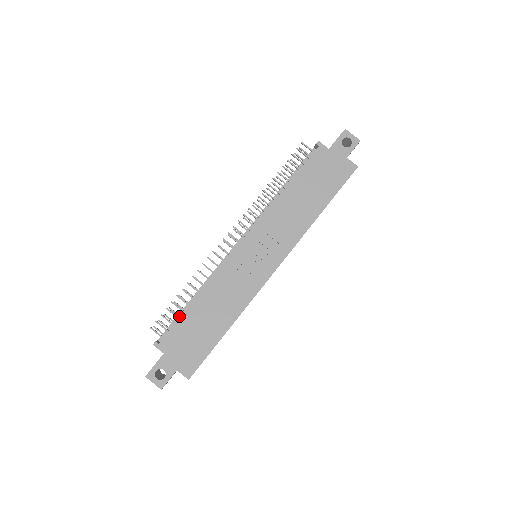
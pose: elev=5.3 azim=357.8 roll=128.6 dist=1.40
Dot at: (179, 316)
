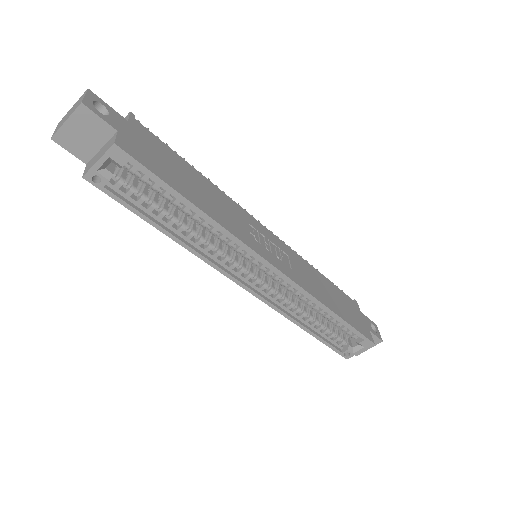
Dot at: occluded
